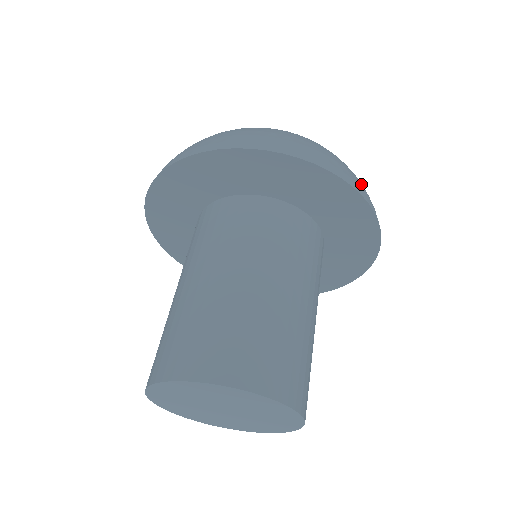
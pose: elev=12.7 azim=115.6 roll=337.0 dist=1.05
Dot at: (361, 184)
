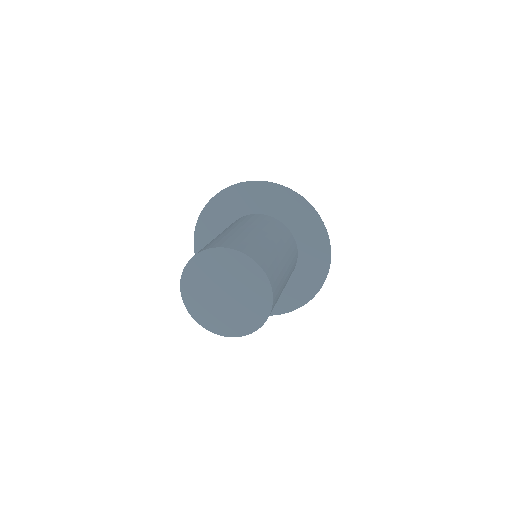
Dot at: occluded
